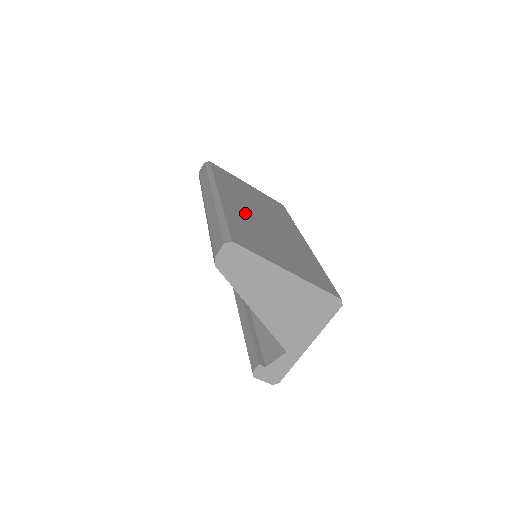
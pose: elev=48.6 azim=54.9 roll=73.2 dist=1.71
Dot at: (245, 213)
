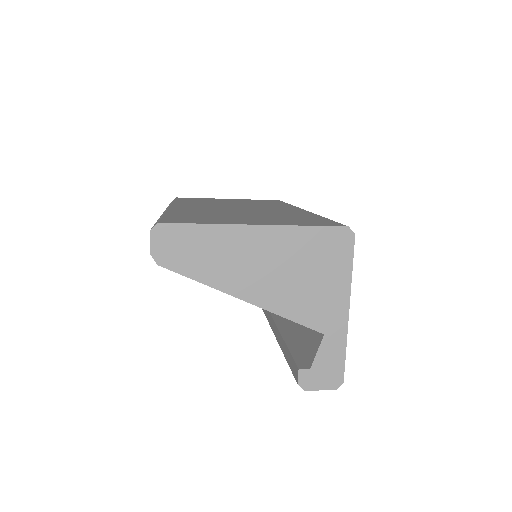
Dot at: (205, 209)
